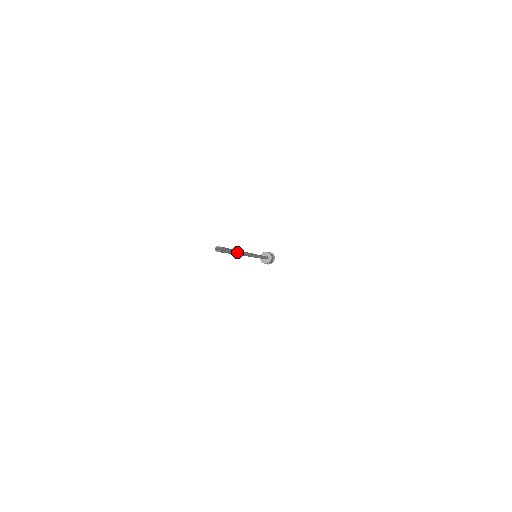
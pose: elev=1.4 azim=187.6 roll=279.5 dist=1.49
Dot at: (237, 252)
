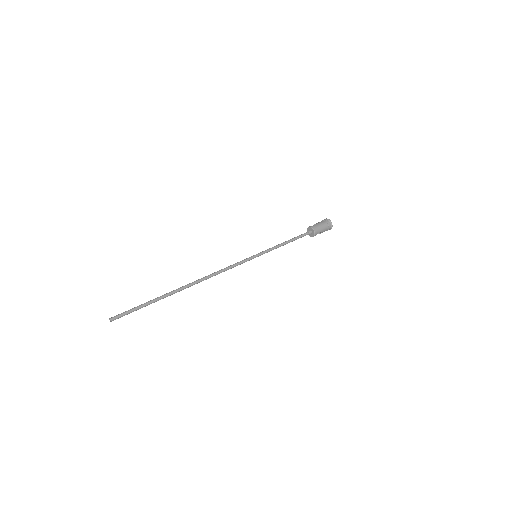
Dot at: (167, 295)
